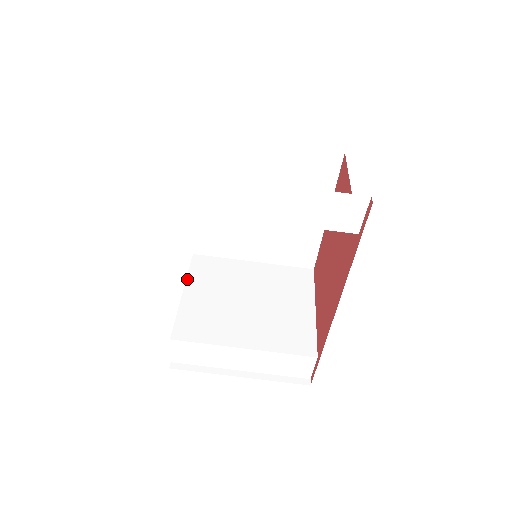
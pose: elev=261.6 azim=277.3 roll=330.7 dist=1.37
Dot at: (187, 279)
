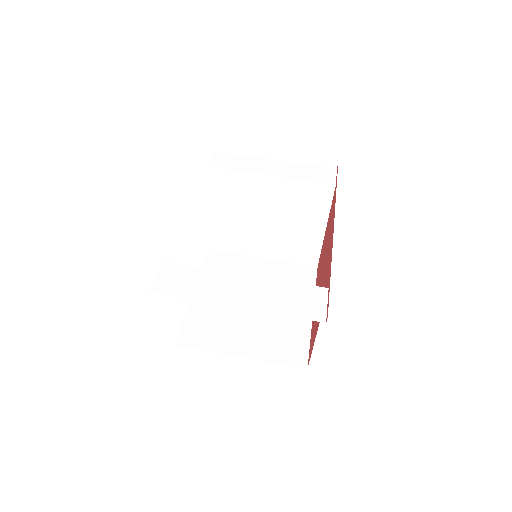
Dot at: occluded
